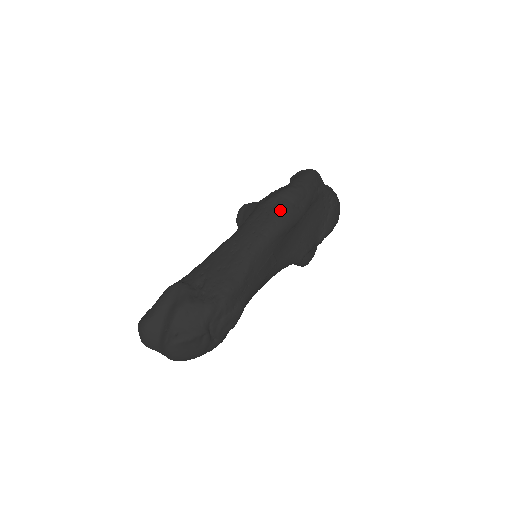
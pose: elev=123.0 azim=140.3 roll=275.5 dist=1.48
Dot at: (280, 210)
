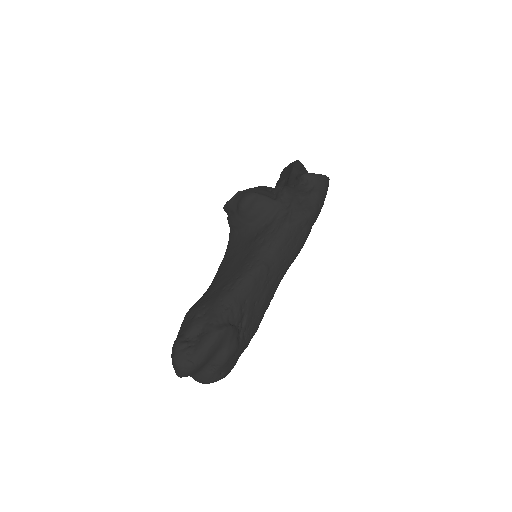
Dot at: (306, 236)
